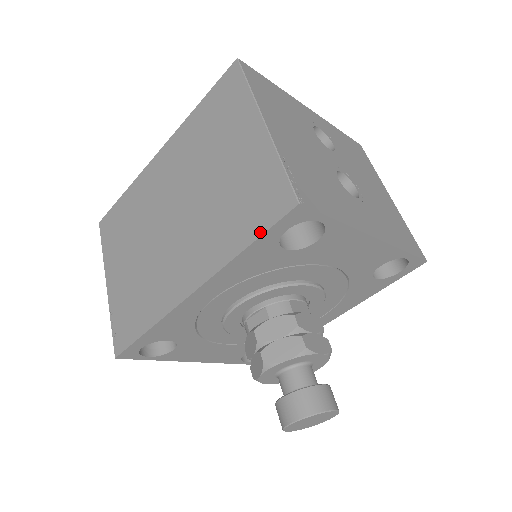
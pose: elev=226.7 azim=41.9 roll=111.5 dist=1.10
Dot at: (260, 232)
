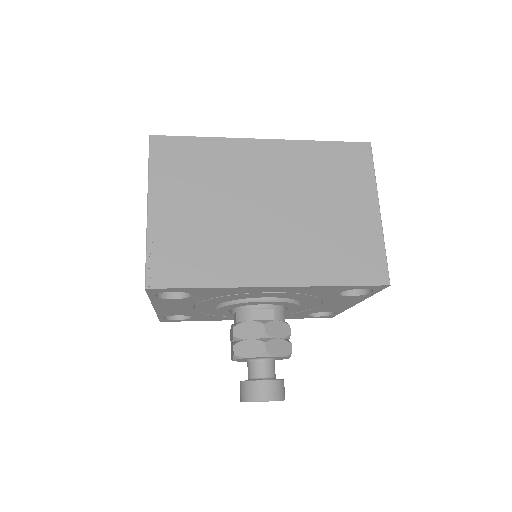
Dot at: (355, 283)
